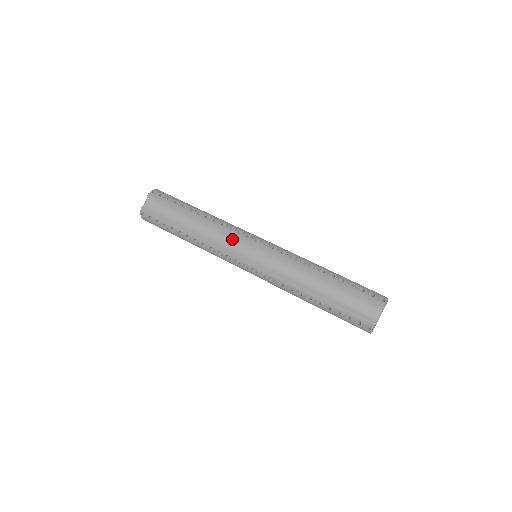
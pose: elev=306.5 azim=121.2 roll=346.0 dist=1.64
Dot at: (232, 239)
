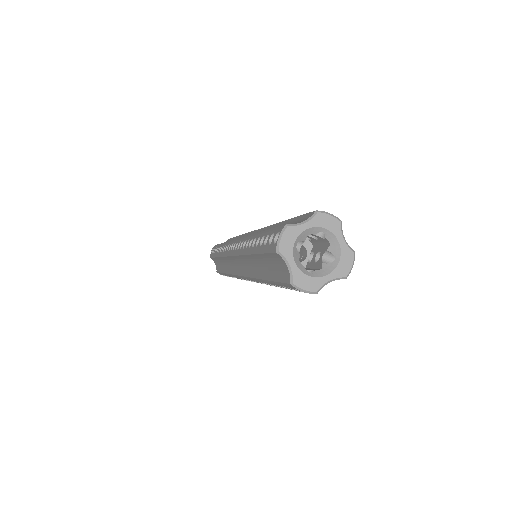
Dot at: occluded
